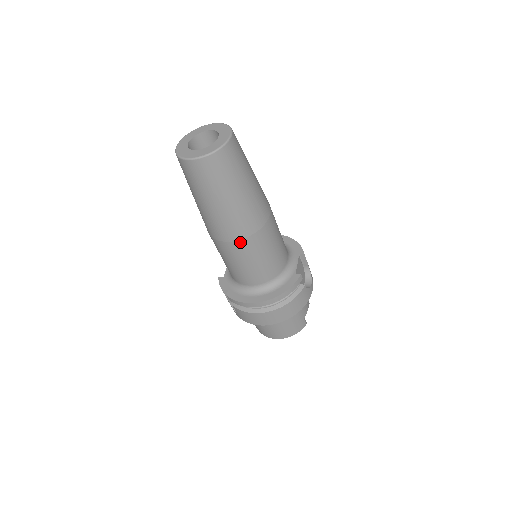
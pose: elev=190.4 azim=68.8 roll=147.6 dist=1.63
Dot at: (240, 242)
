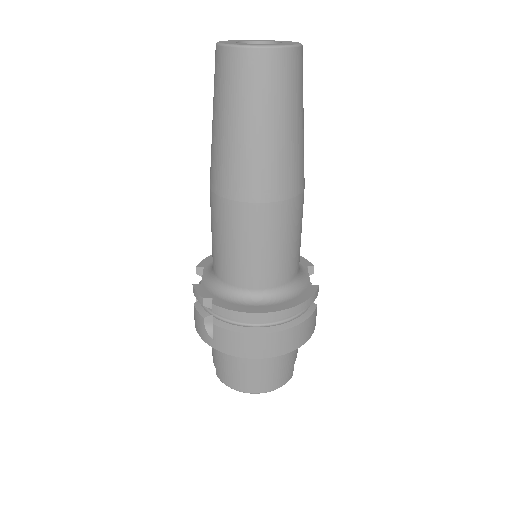
Dot at: (271, 206)
